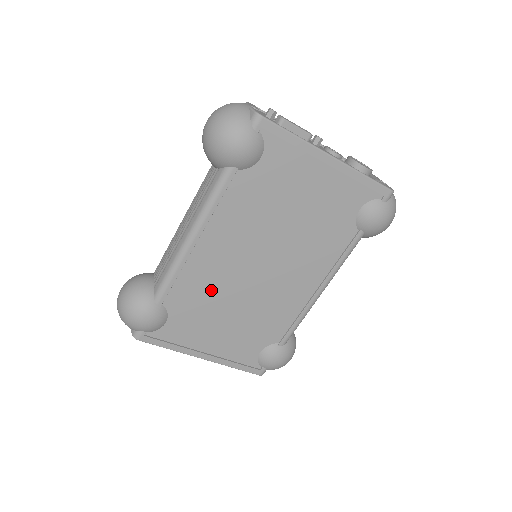
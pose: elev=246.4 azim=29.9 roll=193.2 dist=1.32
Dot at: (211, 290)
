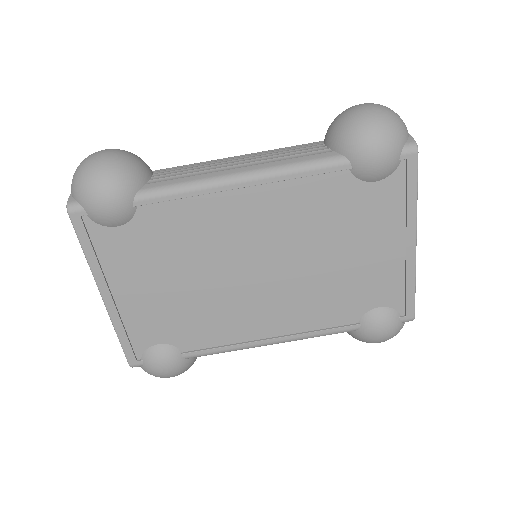
Dot at: (195, 243)
